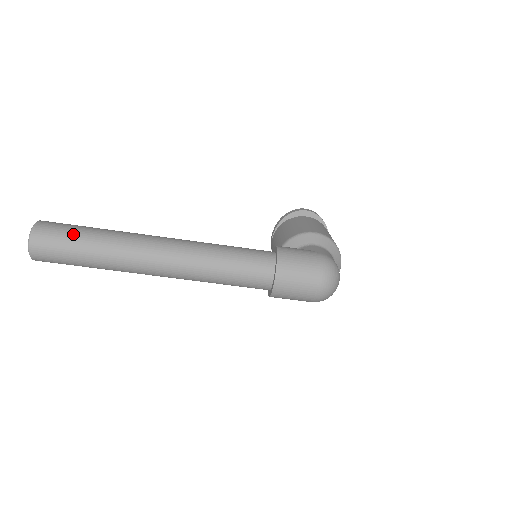
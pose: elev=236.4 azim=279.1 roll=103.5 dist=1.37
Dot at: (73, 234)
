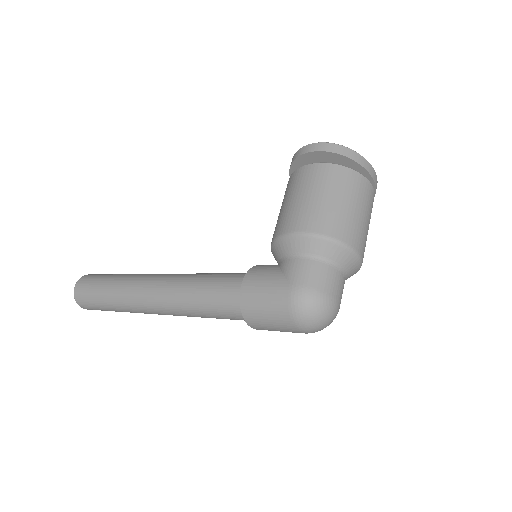
Dot at: (95, 297)
